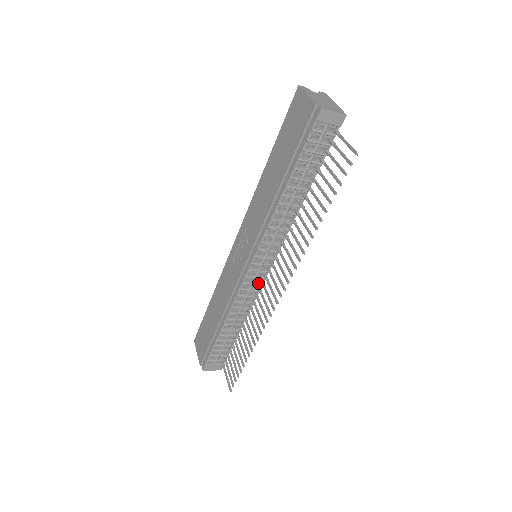
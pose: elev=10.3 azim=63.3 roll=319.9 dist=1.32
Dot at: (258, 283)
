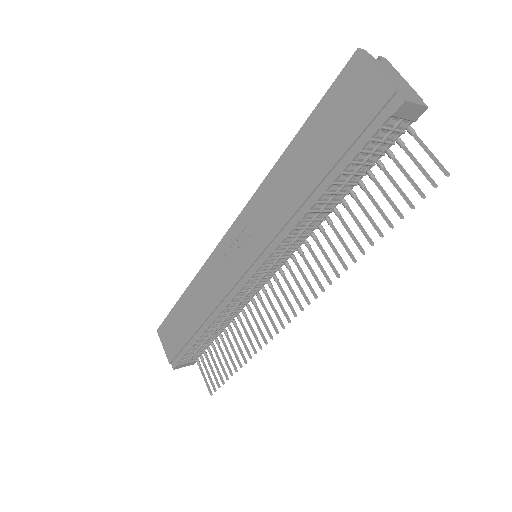
Dot at: (257, 288)
